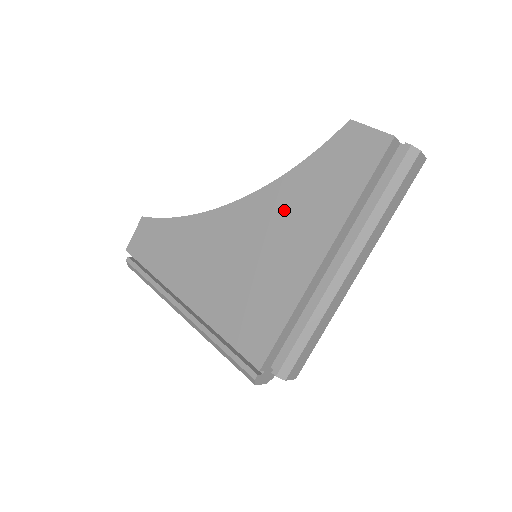
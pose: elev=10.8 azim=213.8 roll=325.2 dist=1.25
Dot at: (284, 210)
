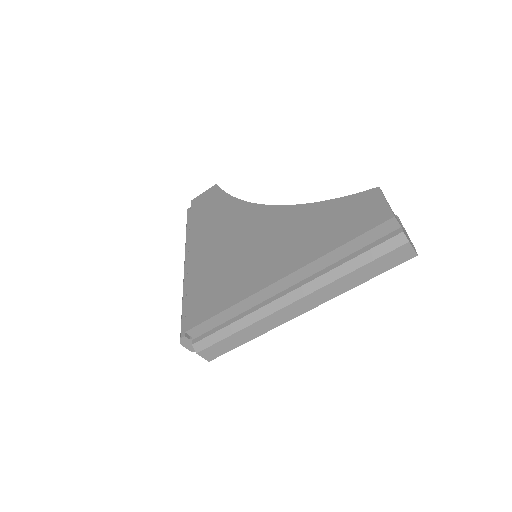
Dot at: (288, 229)
